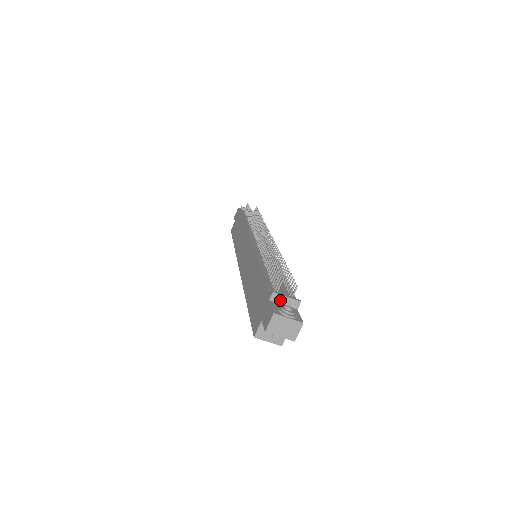
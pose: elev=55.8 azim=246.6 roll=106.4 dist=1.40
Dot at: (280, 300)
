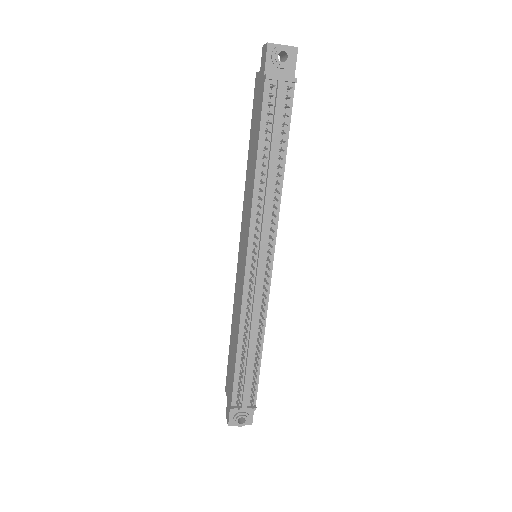
Dot at: occluded
